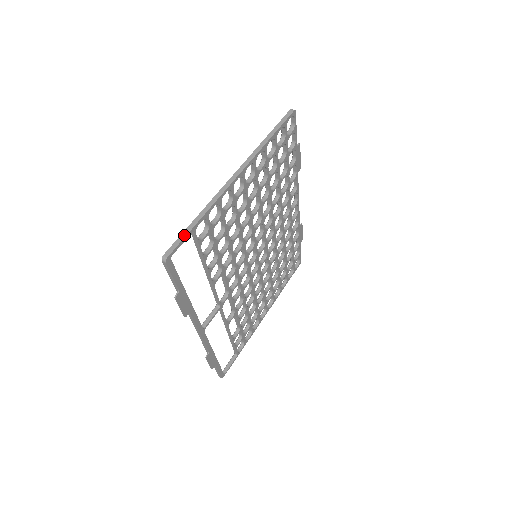
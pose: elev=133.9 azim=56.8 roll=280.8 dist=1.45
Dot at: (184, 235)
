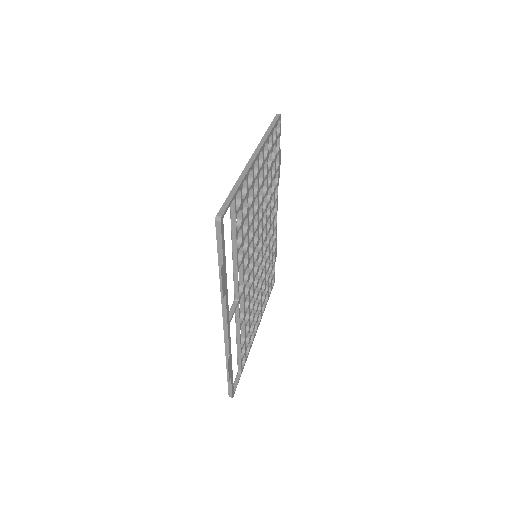
Dot at: (229, 199)
